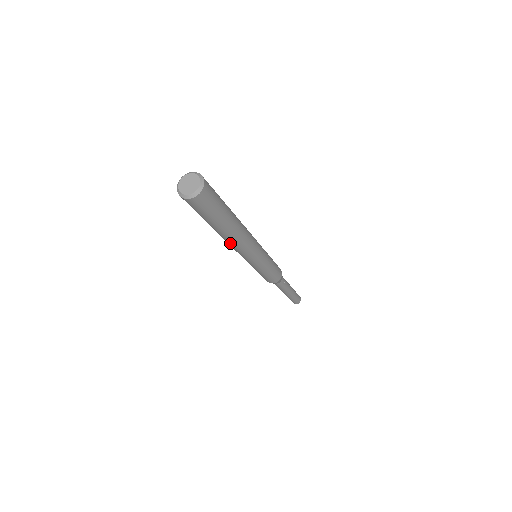
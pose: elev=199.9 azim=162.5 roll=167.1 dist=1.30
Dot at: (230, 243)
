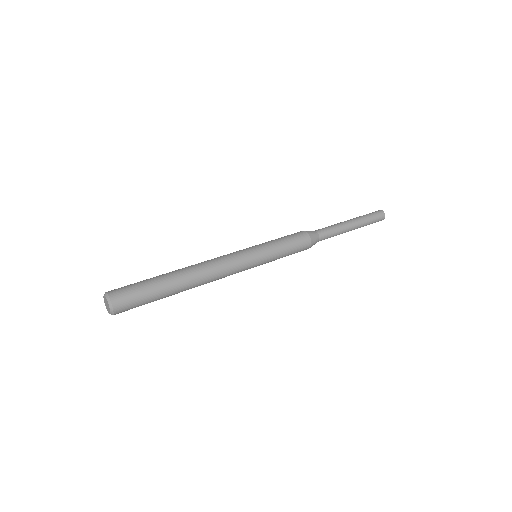
Dot at: occluded
